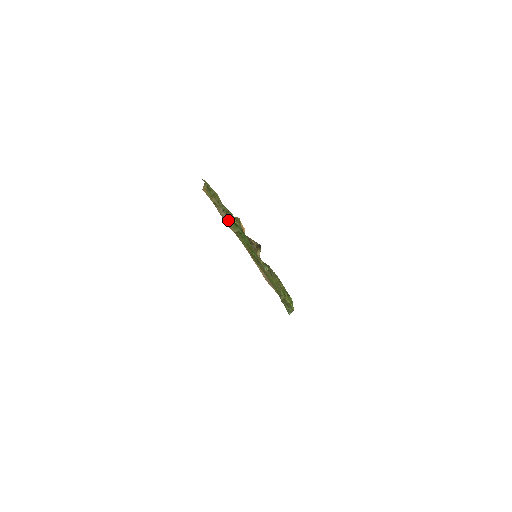
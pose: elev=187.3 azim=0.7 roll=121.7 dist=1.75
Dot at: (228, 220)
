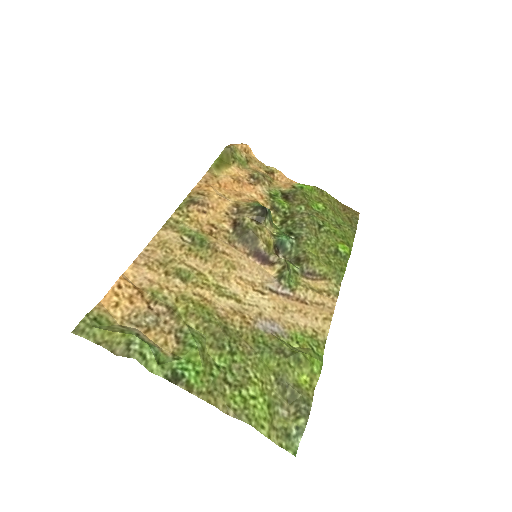
Dot at: (152, 344)
